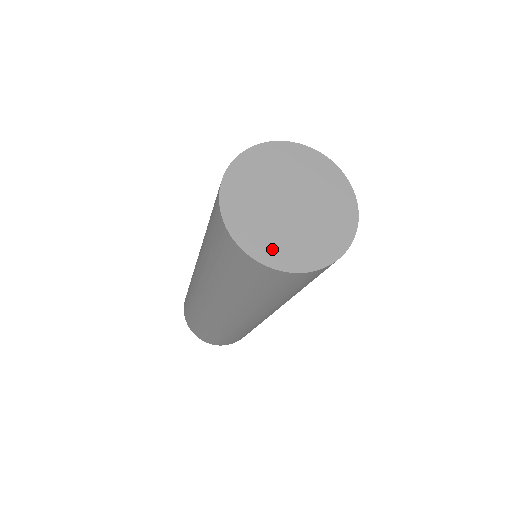
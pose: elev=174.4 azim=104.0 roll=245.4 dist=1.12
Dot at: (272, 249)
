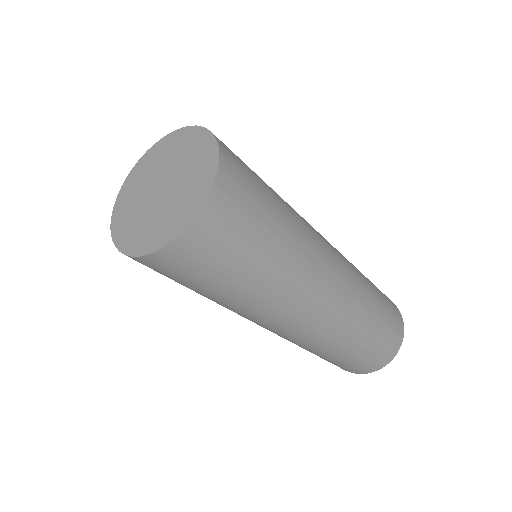
Dot at: (132, 237)
